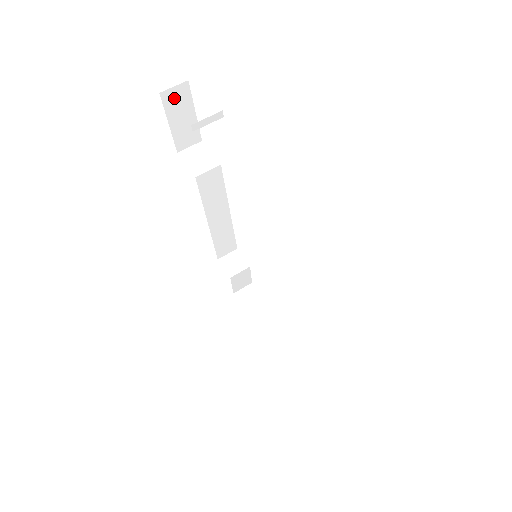
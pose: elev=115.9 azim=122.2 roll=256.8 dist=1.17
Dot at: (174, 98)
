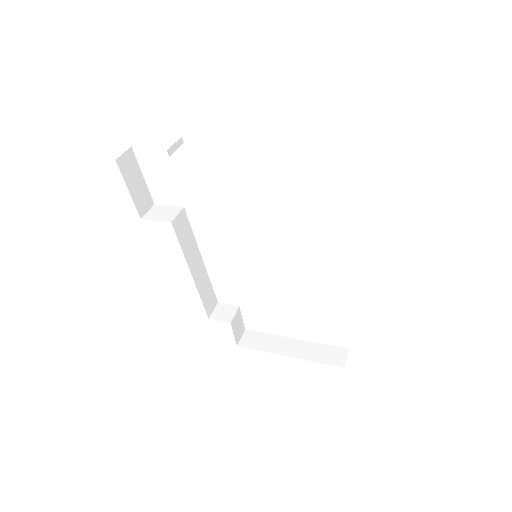
Dot at: (126, 164)
